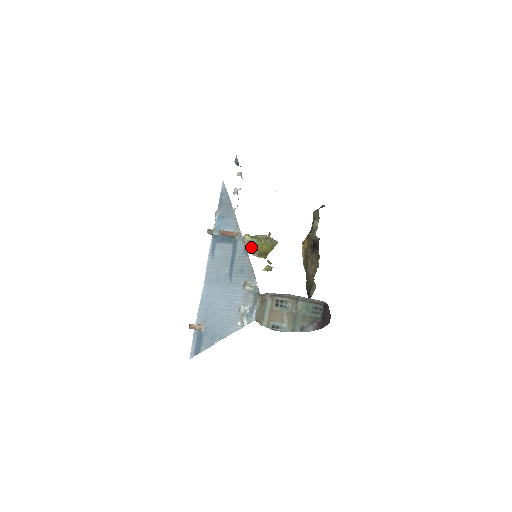
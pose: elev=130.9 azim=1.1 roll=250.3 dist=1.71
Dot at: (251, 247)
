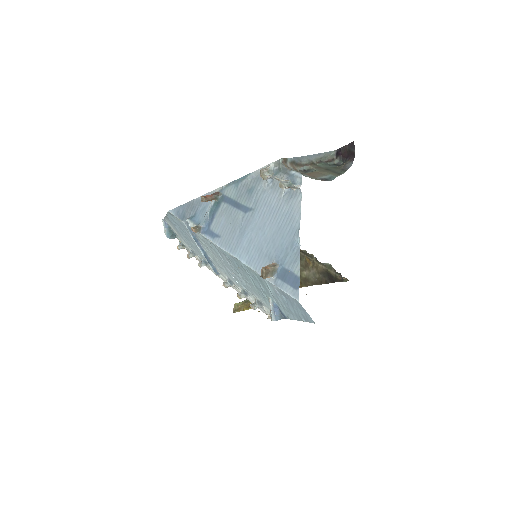
Dot at: (249, 305)
